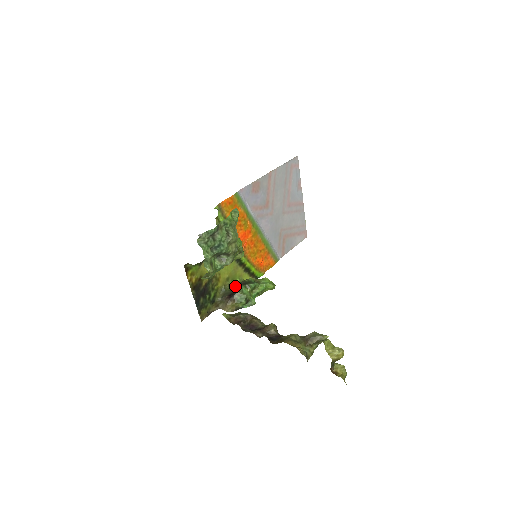
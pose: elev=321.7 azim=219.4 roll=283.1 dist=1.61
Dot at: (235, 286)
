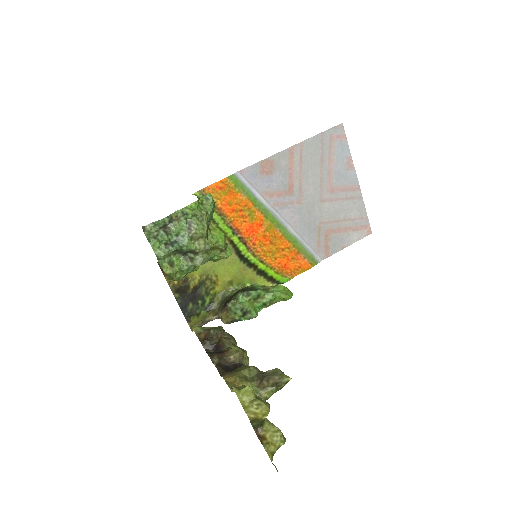
Dot at: occluded
